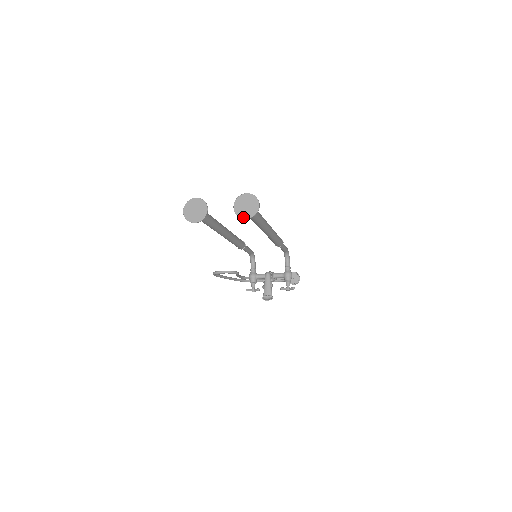
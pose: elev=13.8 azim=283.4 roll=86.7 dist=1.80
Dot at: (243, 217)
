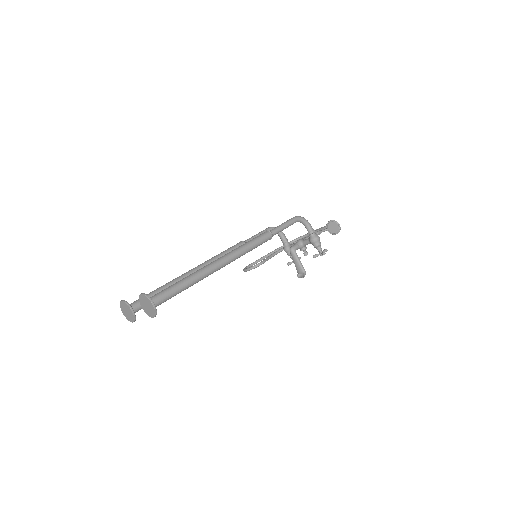
Dot at: (151, 316)
